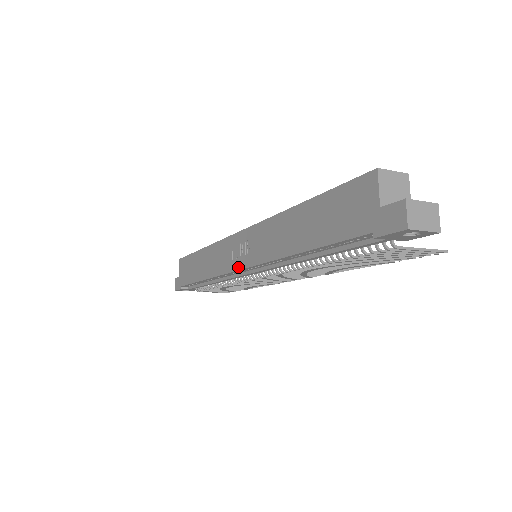
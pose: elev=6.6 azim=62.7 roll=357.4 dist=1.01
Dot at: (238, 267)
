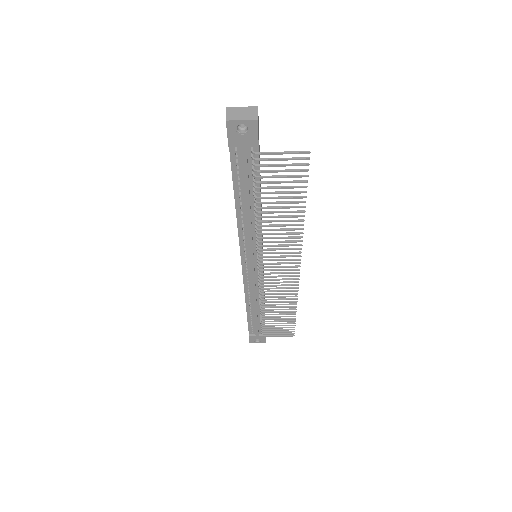
Dot at: occluded
